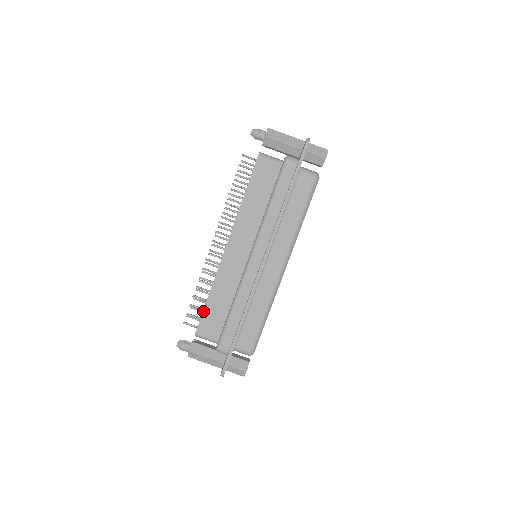
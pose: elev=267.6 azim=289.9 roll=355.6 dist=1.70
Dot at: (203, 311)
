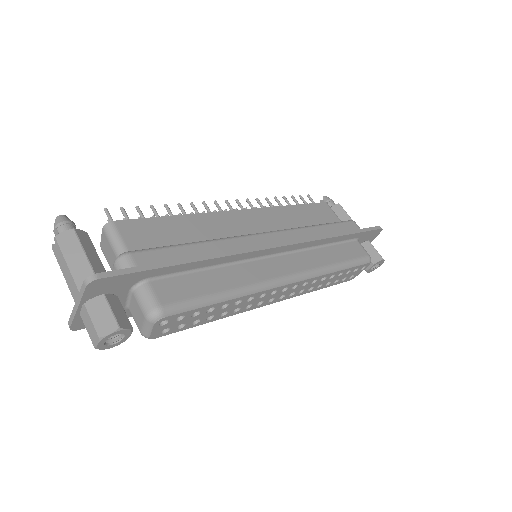
Dot at: (152, 217)
